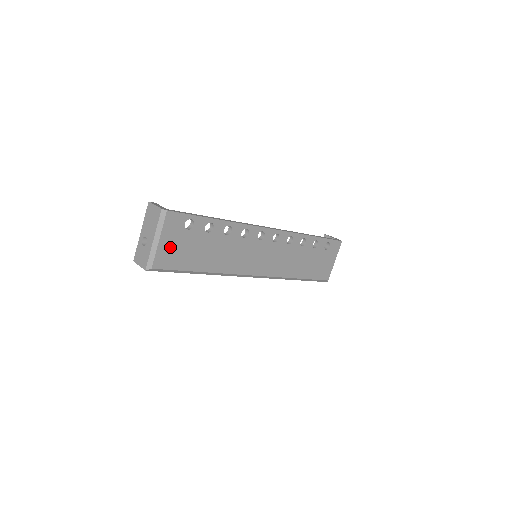
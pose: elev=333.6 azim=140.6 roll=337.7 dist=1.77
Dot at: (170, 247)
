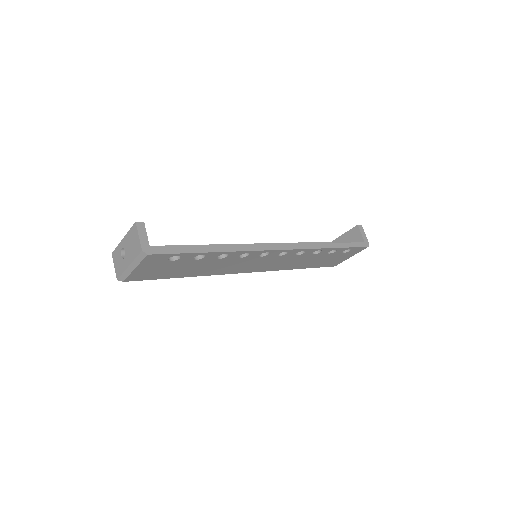
Dot at: (147, 270)
